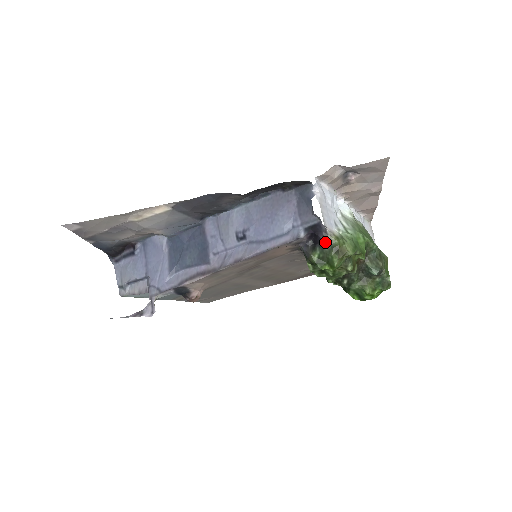
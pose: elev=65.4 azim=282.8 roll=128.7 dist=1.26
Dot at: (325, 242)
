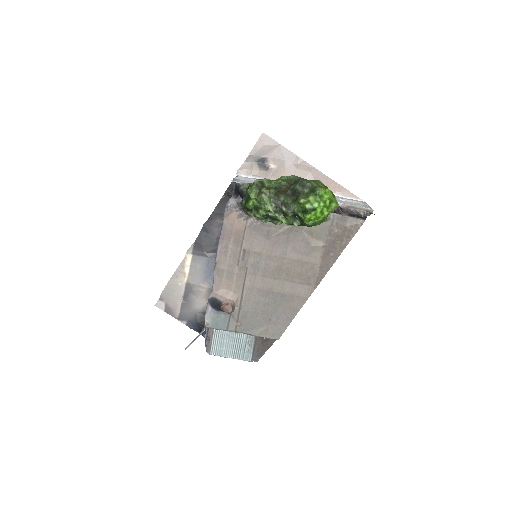
Dot at: (241, 189)
